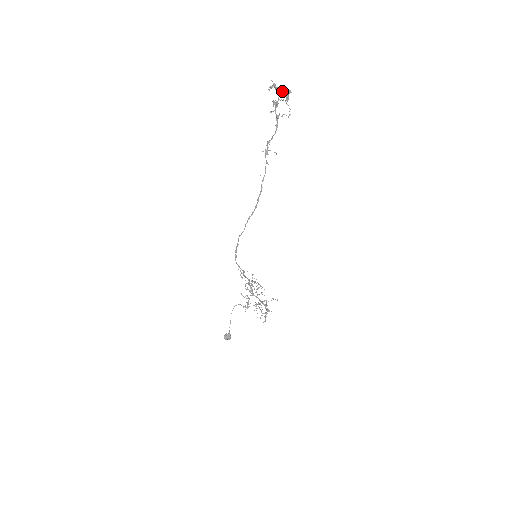
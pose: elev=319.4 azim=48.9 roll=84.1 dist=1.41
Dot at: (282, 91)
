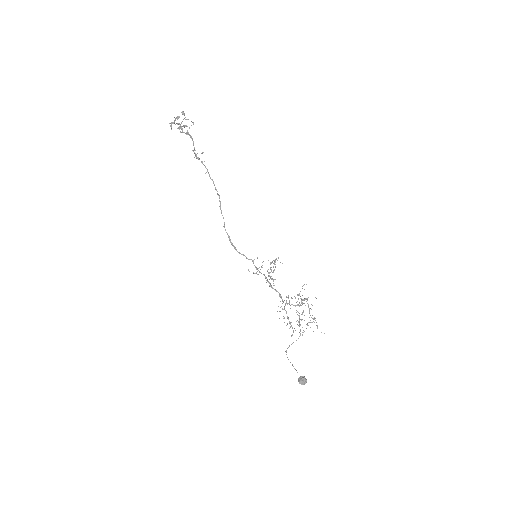
Dot at: (178, 116)
